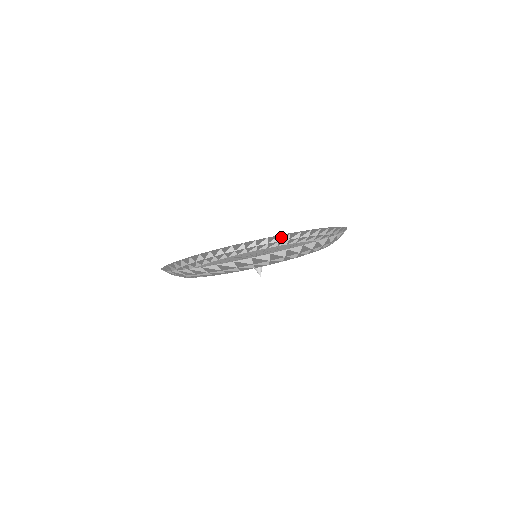
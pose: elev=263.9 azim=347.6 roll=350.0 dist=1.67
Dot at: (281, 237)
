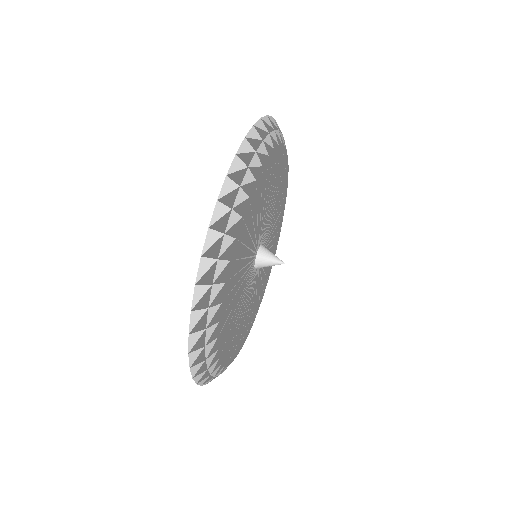
Dot at: occluded
